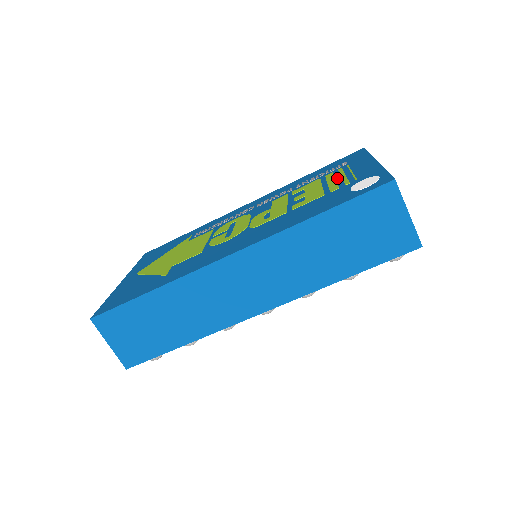
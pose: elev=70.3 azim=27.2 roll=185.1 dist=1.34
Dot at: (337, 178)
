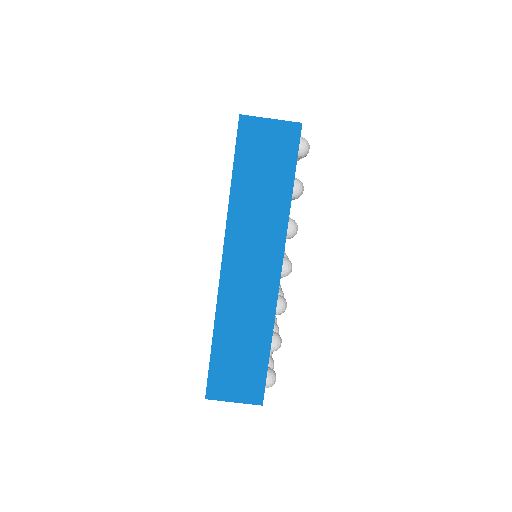
Dot at: occluded
